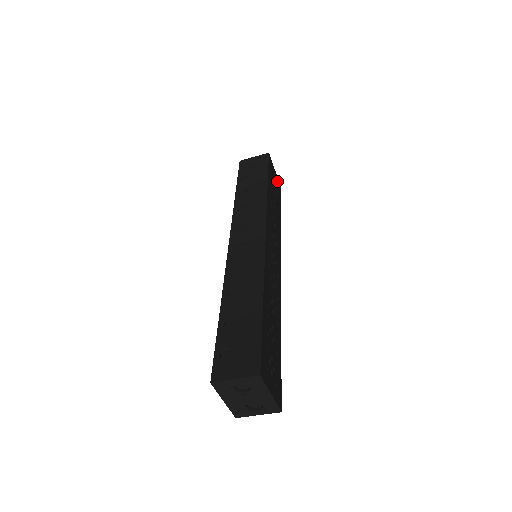
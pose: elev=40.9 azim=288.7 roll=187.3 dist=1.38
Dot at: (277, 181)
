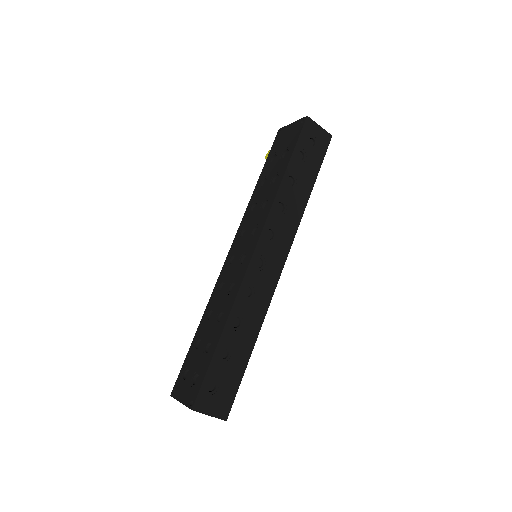
Dot at: occluded
